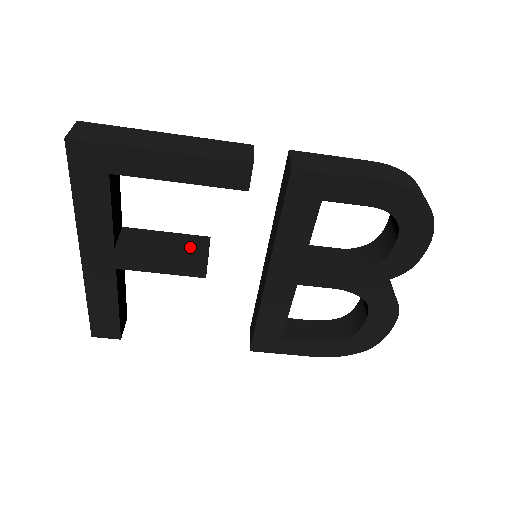
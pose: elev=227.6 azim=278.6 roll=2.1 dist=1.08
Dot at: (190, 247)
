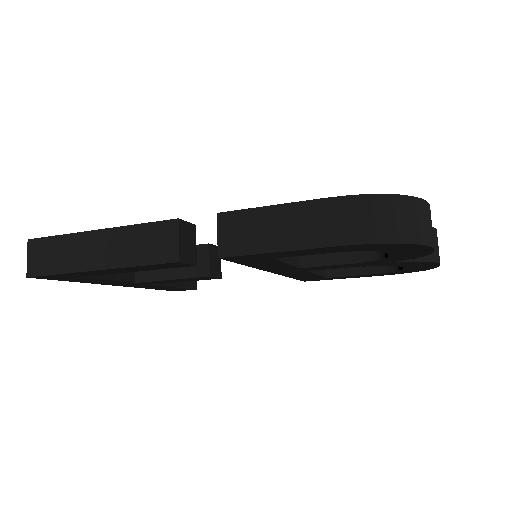
Dot at: occluded
